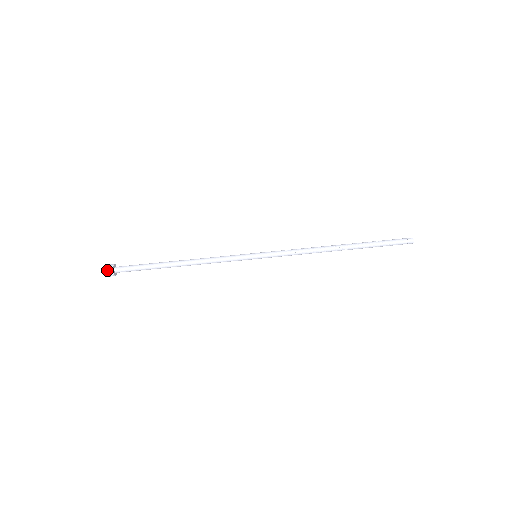
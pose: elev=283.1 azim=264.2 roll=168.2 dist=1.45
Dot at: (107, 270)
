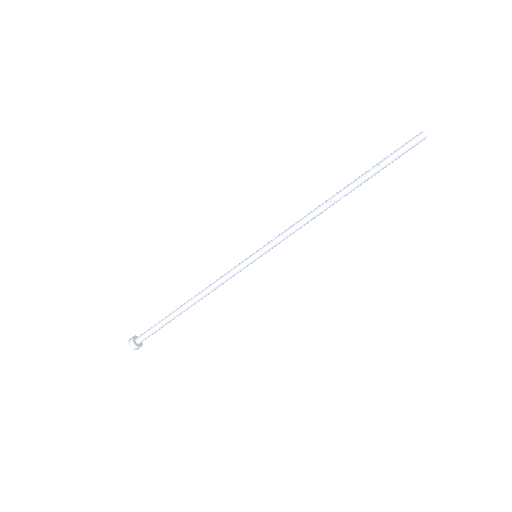
Dot at: occluded
